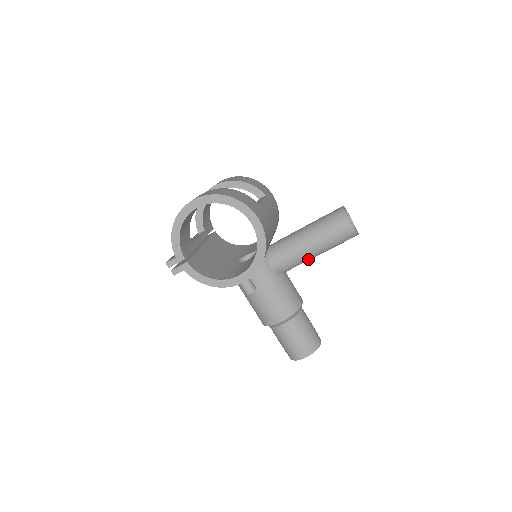
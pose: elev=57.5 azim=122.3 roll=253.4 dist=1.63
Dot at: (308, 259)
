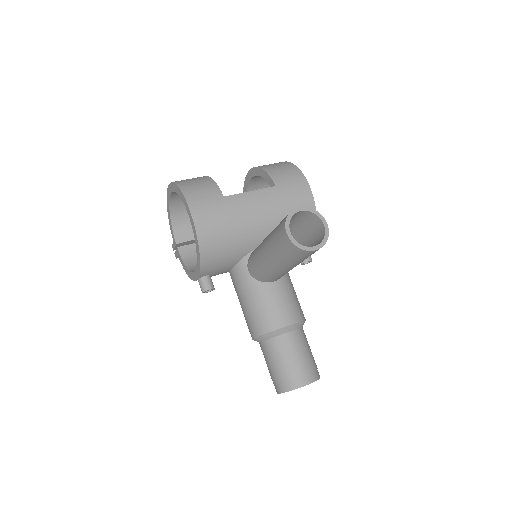
Dot at: (275, 271)
